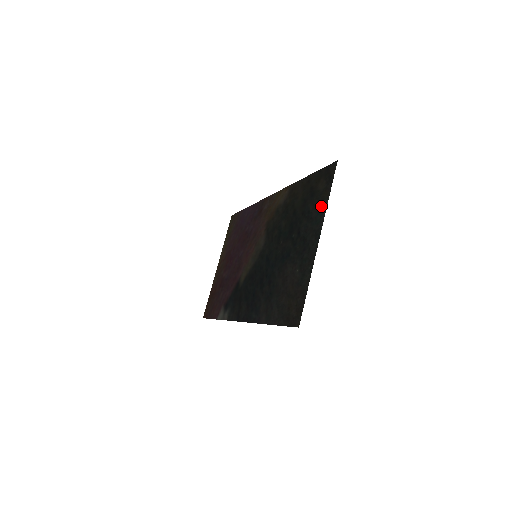
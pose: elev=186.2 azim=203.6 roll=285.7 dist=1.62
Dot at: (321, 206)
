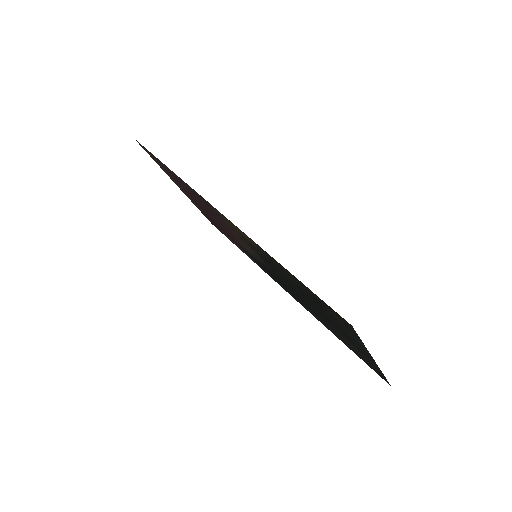
Dot at: (354, 338)
